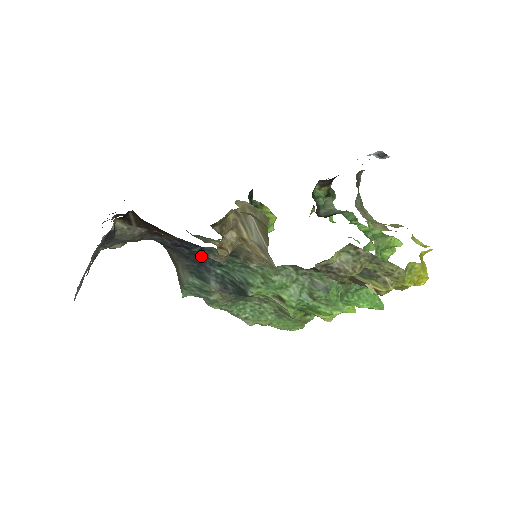
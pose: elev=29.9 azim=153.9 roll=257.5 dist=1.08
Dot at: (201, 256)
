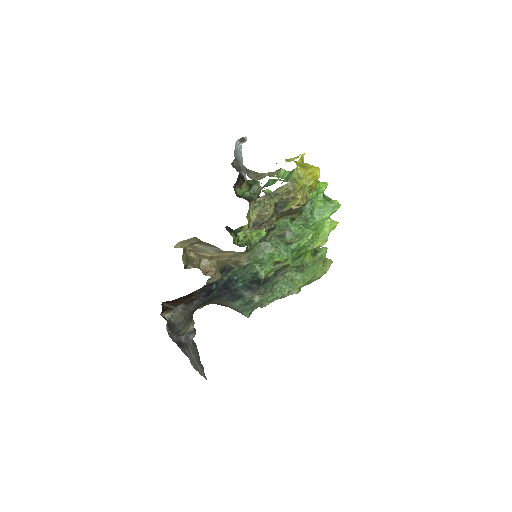
Dot at: (224, 287)
